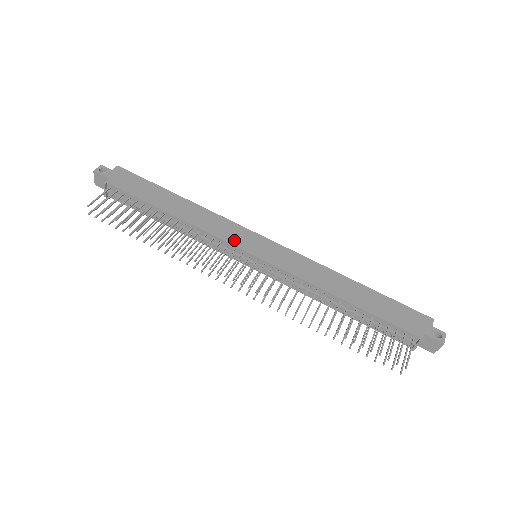
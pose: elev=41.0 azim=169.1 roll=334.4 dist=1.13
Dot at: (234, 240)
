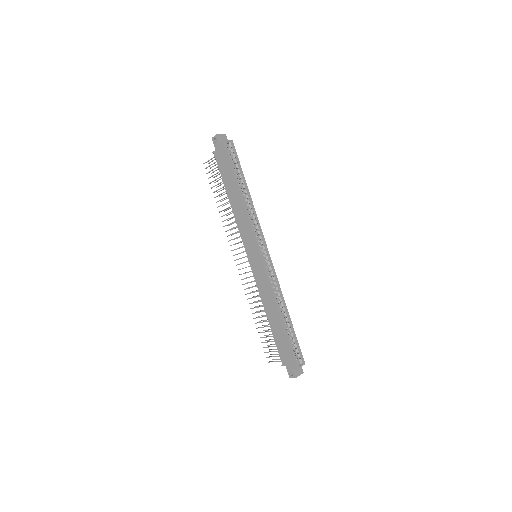
Dot at: (245, 242)
